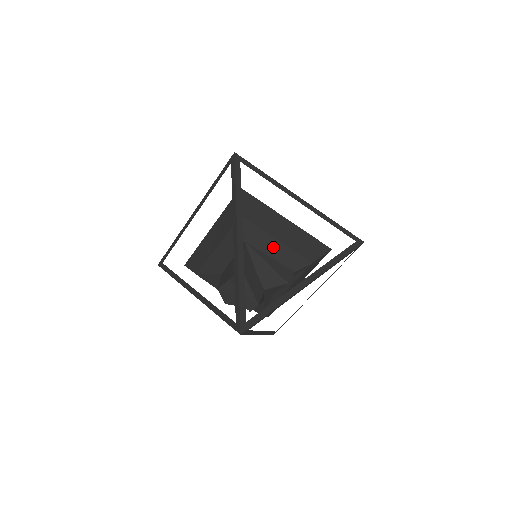
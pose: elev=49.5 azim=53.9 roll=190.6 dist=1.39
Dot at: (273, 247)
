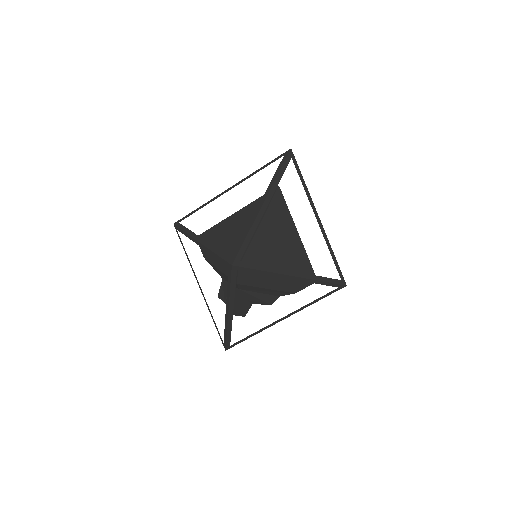
Dot at: (263, 290)
